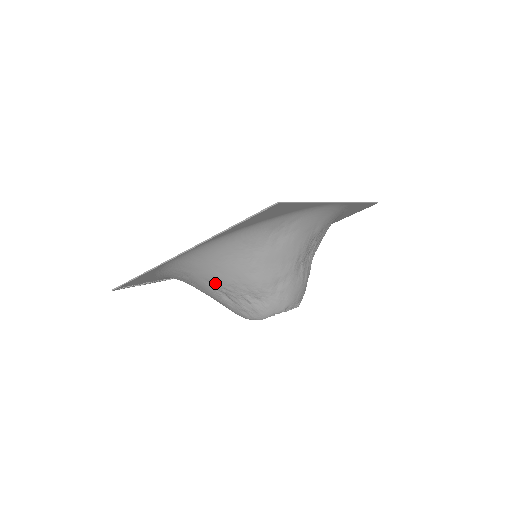
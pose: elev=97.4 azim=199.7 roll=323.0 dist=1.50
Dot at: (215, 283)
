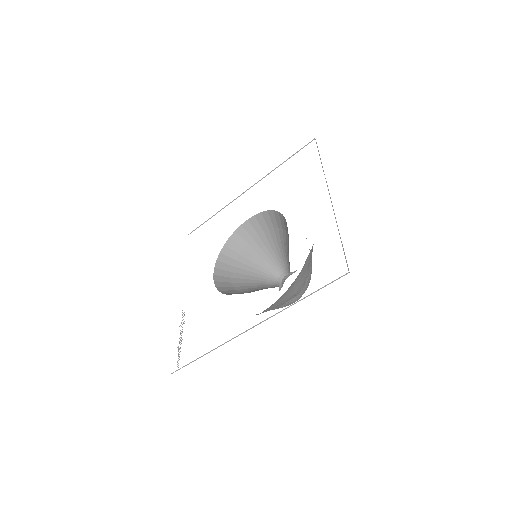
Dot at: occluded
